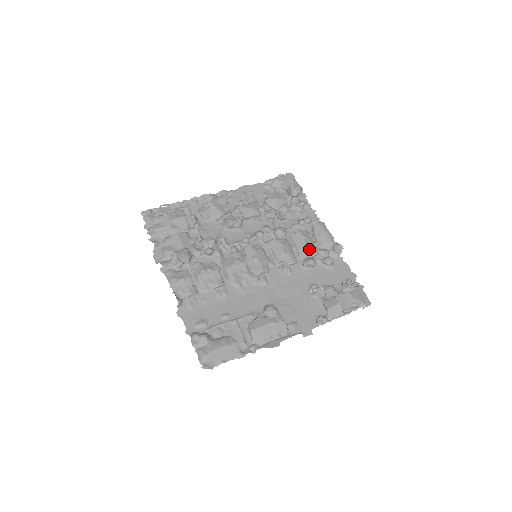
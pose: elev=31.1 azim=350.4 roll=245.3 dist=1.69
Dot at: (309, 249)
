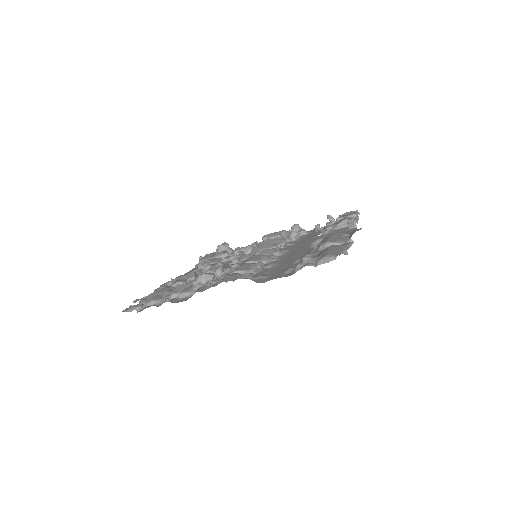
Dot at: (281, 236)
